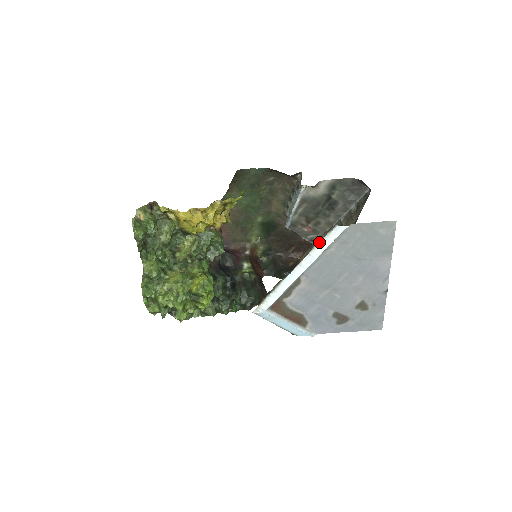
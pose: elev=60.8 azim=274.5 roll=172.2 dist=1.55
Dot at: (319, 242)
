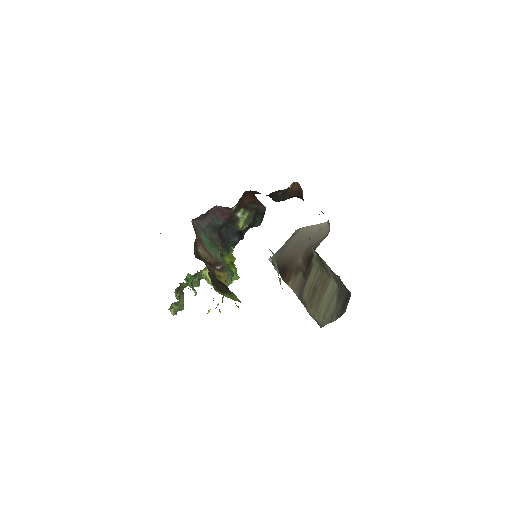
Dot at: (311, 315)
